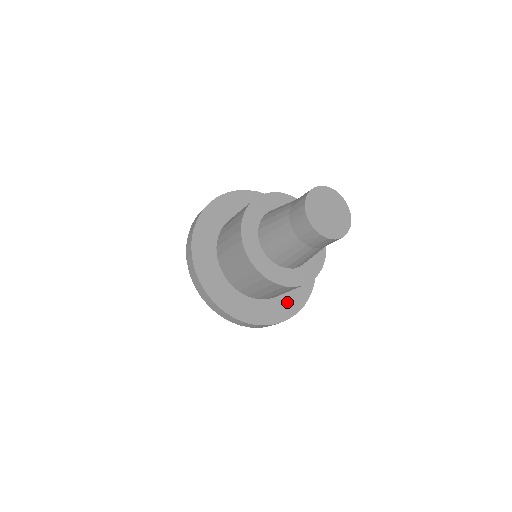
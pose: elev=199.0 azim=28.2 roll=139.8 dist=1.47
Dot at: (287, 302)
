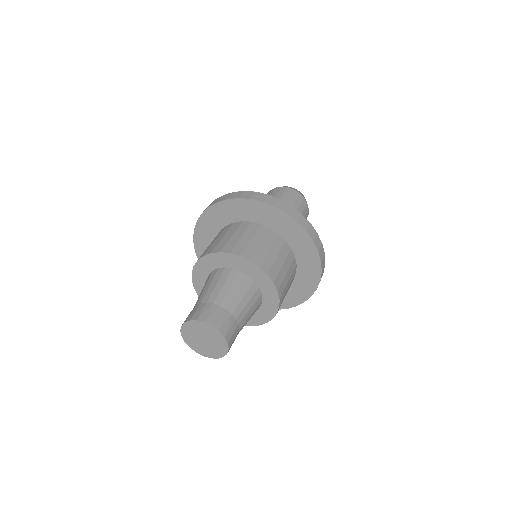
Dot at: occluded
